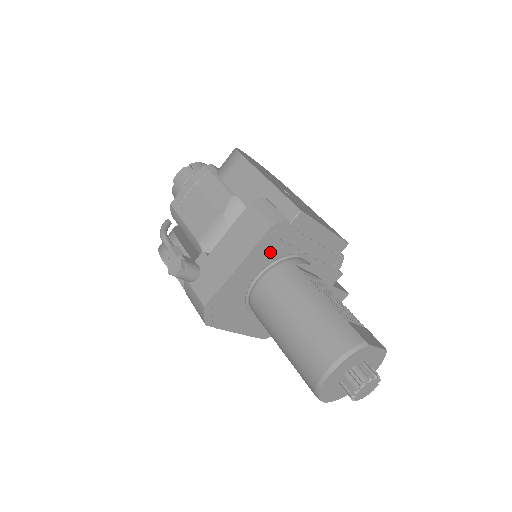
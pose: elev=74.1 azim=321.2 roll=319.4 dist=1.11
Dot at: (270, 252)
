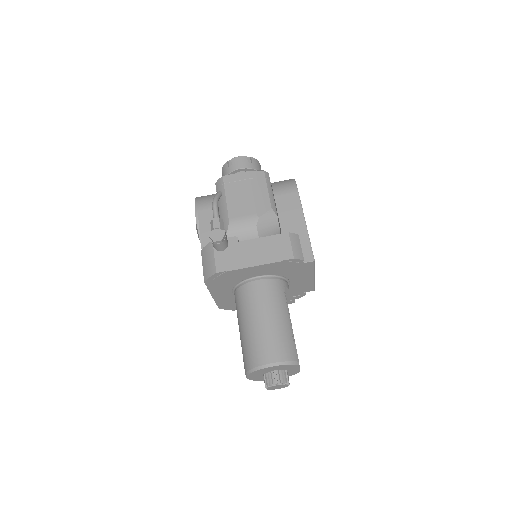
Dot at: (278, 269)
